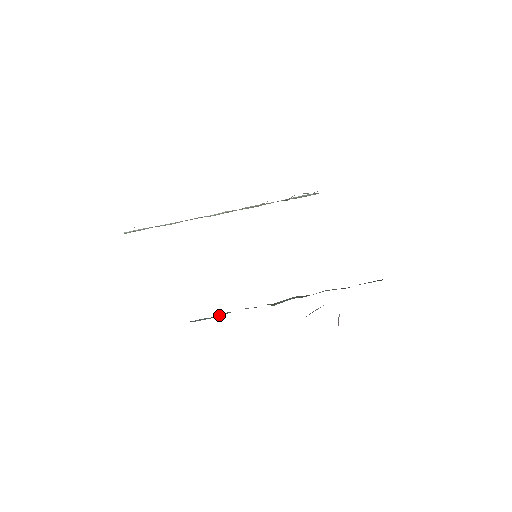
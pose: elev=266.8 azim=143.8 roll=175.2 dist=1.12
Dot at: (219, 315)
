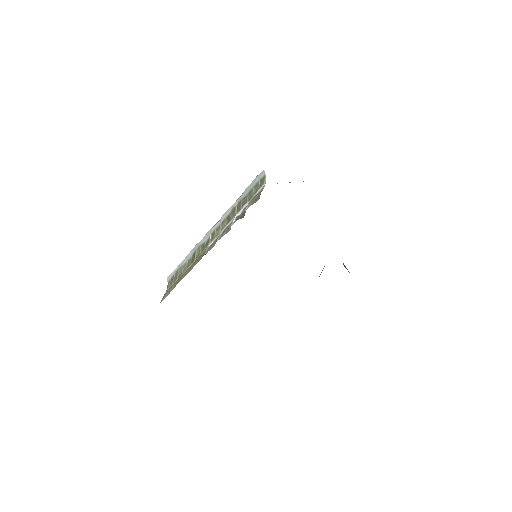
Dot at: occluded
